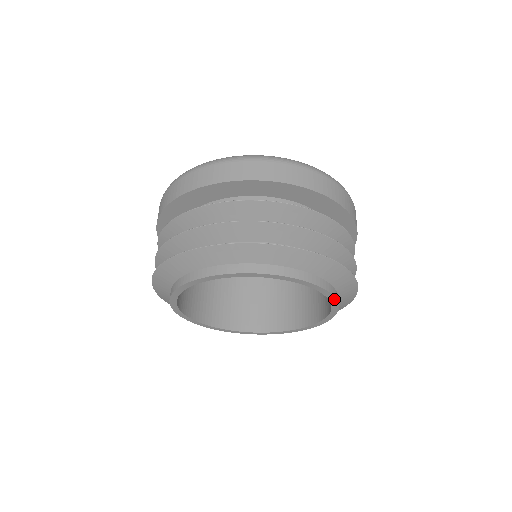
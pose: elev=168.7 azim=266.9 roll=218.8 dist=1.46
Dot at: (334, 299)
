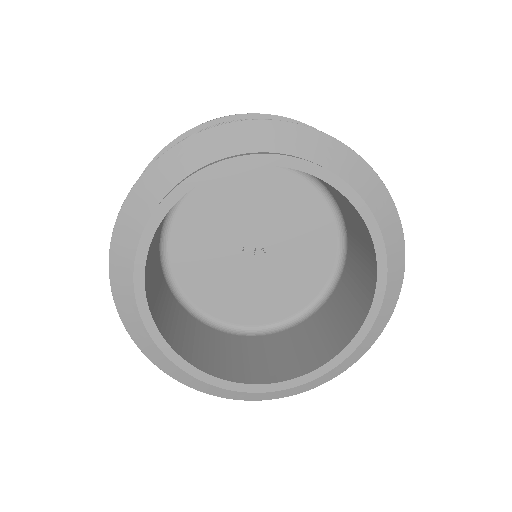
Dot at: (383, 257)
